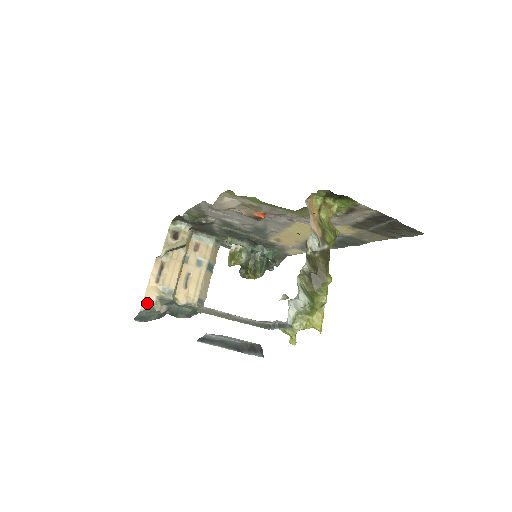
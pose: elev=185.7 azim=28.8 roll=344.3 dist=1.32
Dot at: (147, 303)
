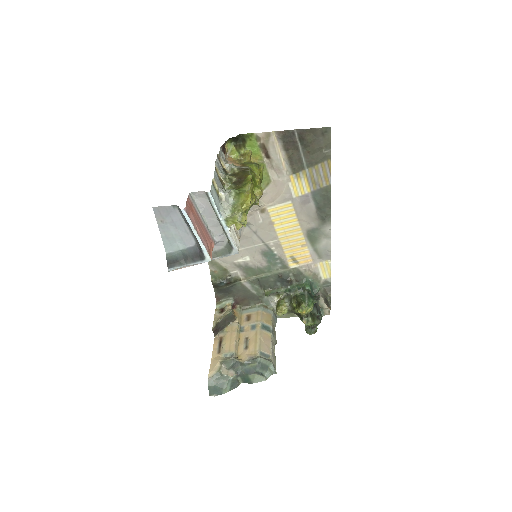
Dot at: (213, 371)
